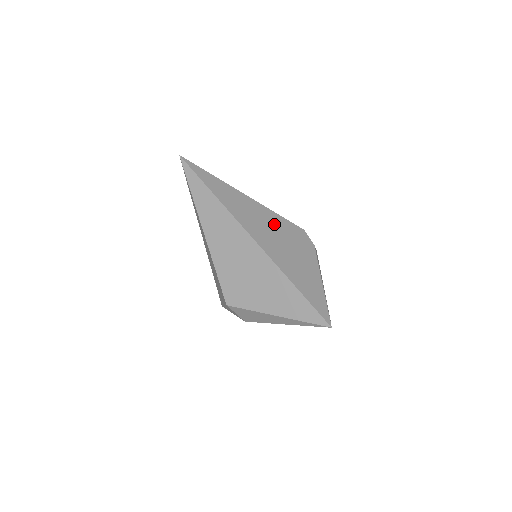
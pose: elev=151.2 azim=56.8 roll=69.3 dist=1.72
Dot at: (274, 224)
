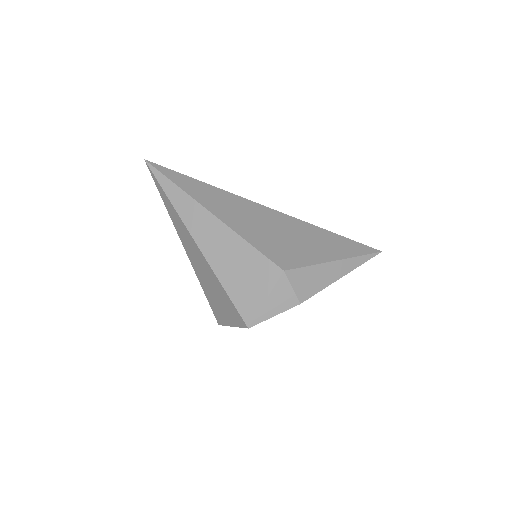
Dot at: occluded
